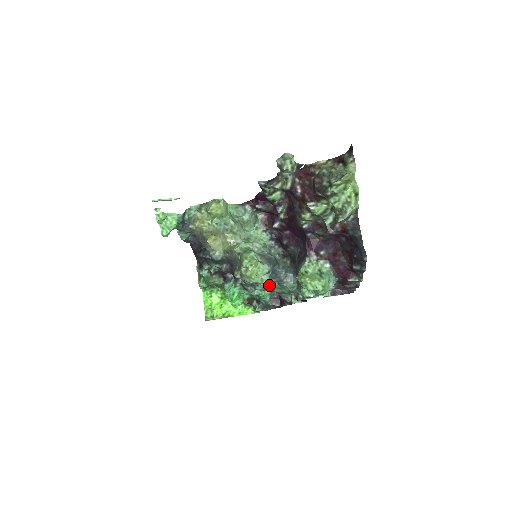
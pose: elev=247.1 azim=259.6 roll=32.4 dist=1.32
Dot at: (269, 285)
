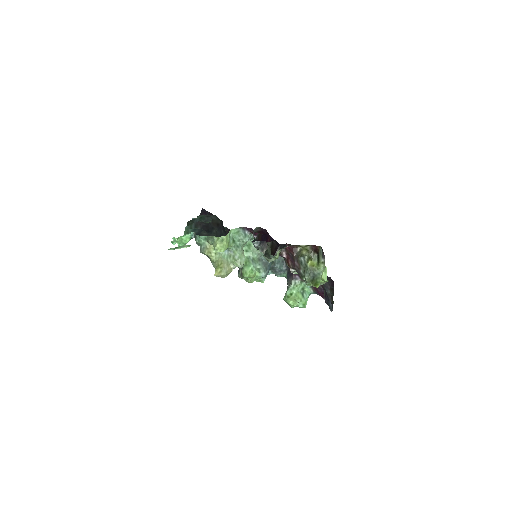
Dot at: occluded
